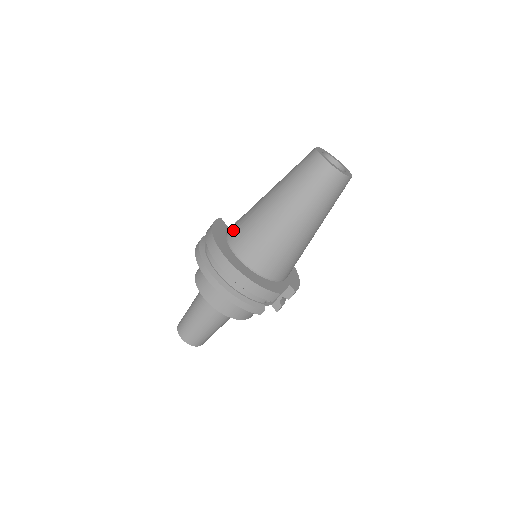
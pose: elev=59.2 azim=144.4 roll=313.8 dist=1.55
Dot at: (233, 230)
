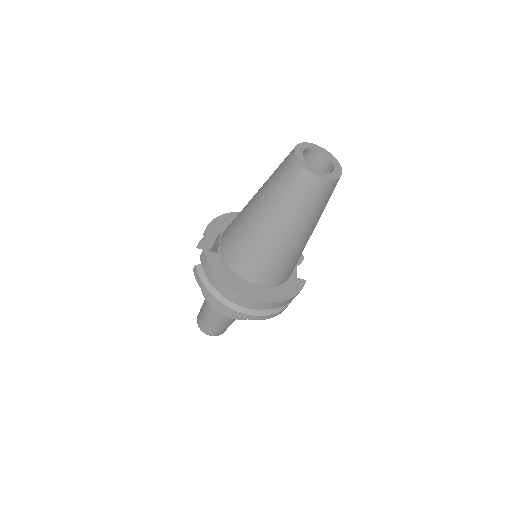
Dot at: (239, 265)
